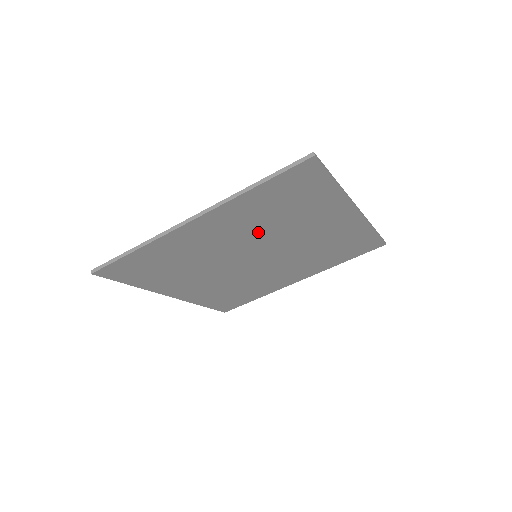
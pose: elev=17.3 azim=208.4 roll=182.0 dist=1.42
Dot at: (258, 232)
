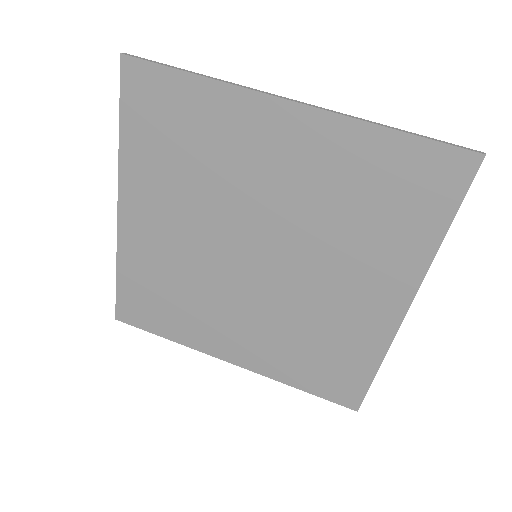
Dot at: (308, 213)
